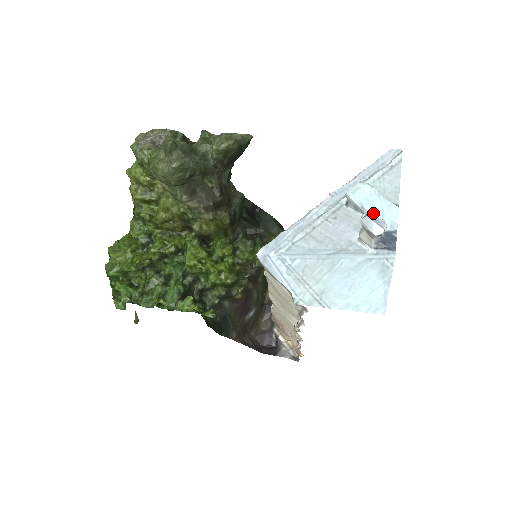
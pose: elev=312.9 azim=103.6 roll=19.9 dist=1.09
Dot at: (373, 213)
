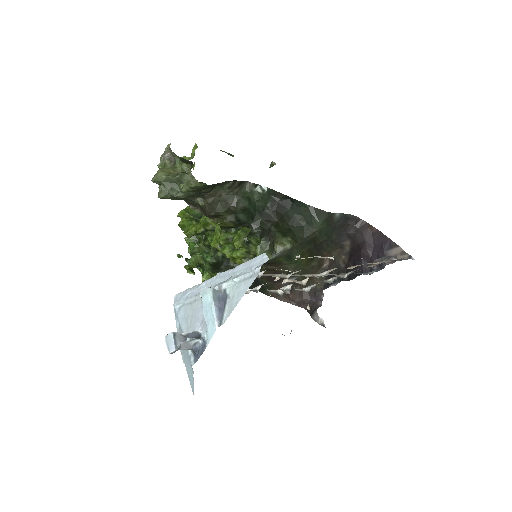
Dot at: (205, 321)
